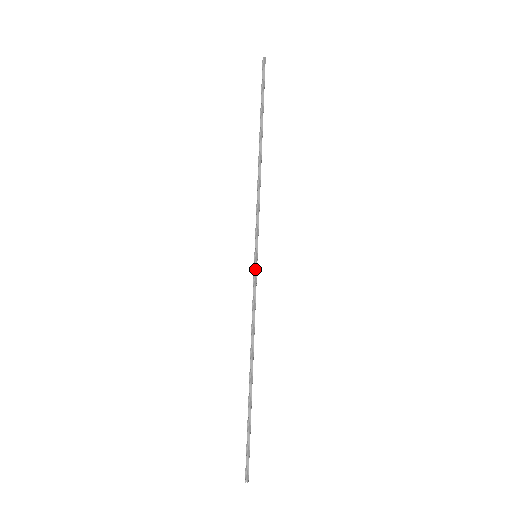
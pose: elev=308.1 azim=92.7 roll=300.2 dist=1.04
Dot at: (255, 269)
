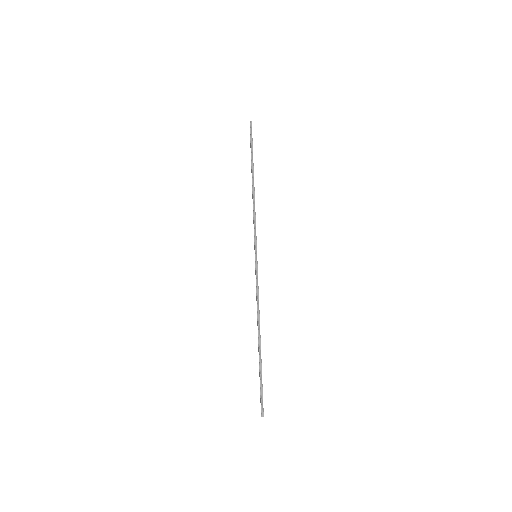
Dot at: (256, 265)
